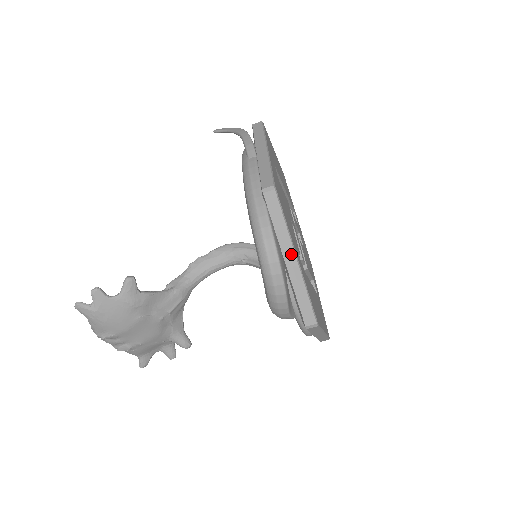
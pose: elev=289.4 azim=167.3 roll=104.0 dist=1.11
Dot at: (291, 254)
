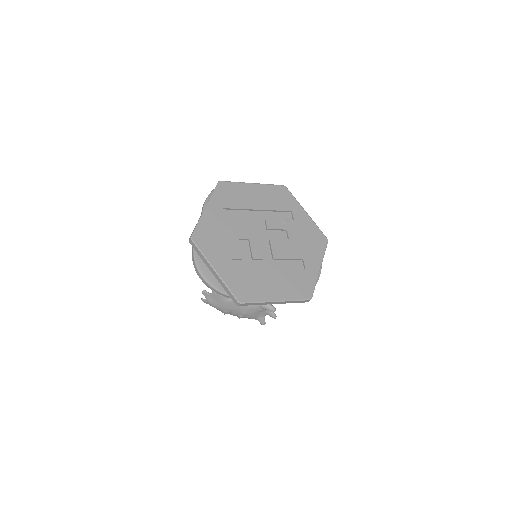
Dot at: (212, 269)
